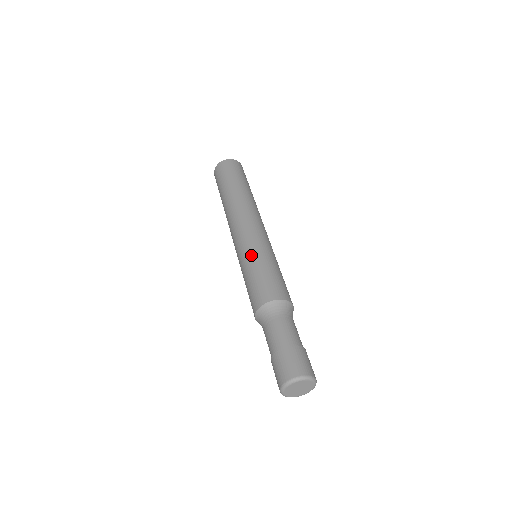
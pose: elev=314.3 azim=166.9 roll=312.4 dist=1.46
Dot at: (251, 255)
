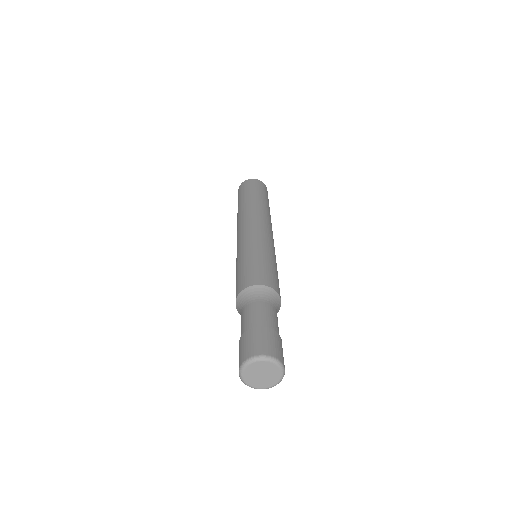
Dot at: (243, 250)
